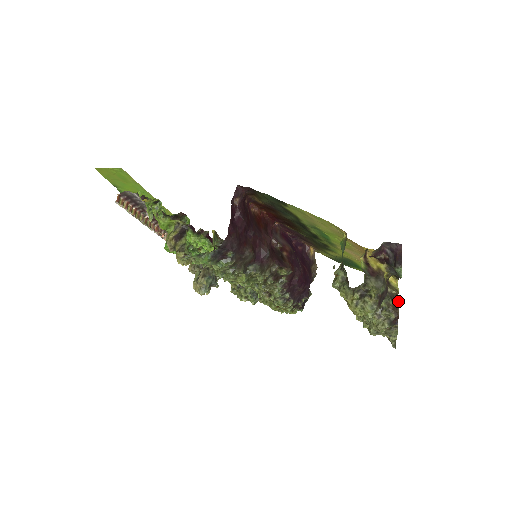
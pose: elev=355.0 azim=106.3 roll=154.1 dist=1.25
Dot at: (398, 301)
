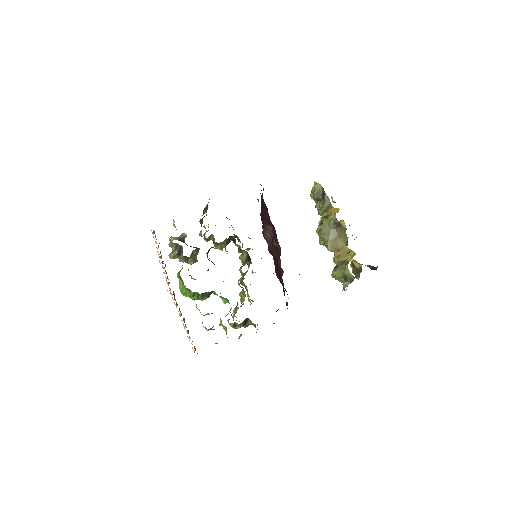
Dot at: (346, 234)
